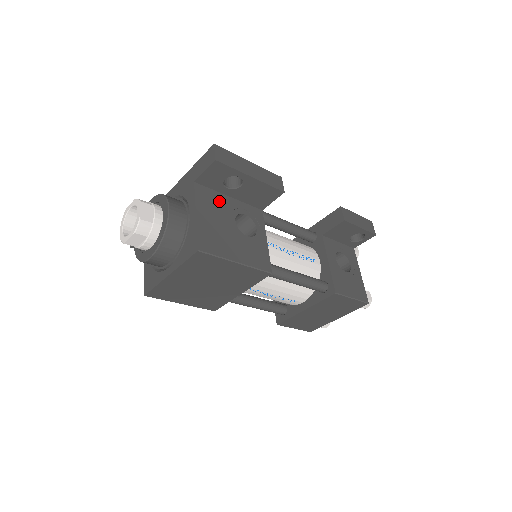
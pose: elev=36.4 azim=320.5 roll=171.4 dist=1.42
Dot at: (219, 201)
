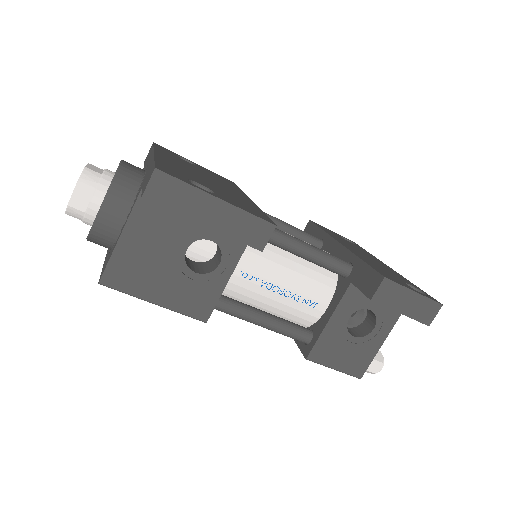
Dot at: (173, 219)
